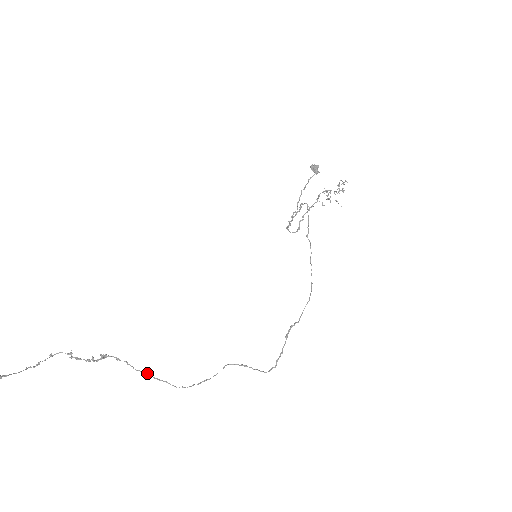
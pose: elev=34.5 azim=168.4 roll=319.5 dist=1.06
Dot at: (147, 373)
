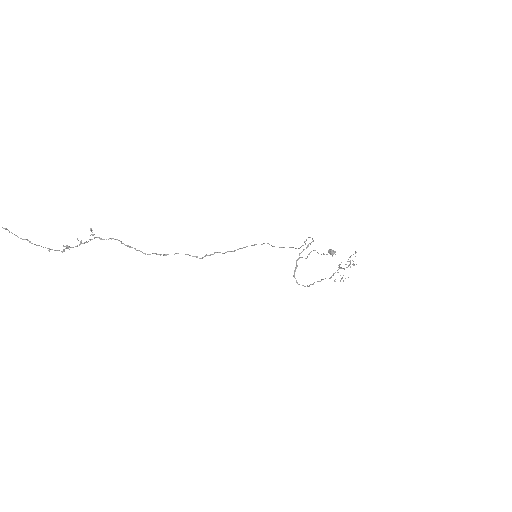
Dot at: (118, 240)
